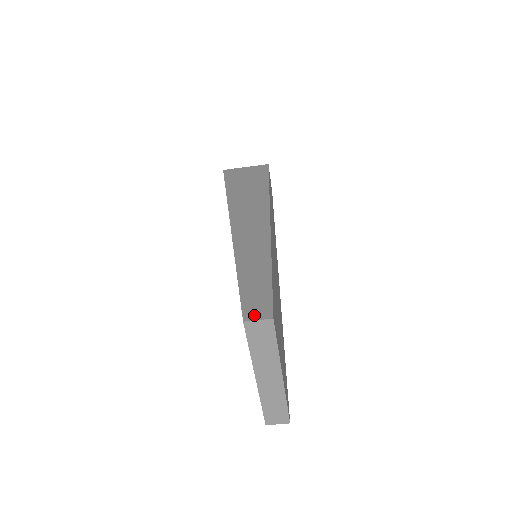
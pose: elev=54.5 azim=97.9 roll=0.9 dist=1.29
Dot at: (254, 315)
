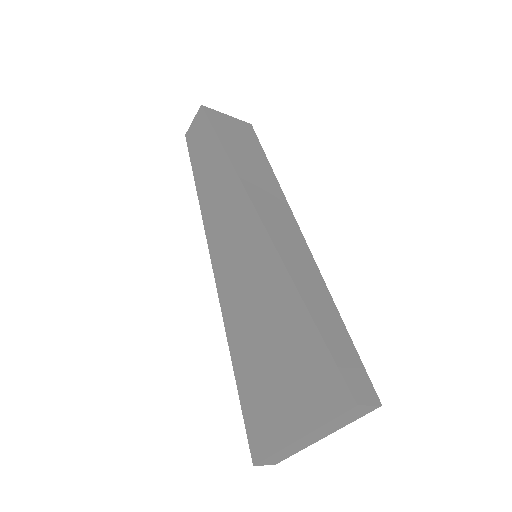
Dot at: (363, 396)
